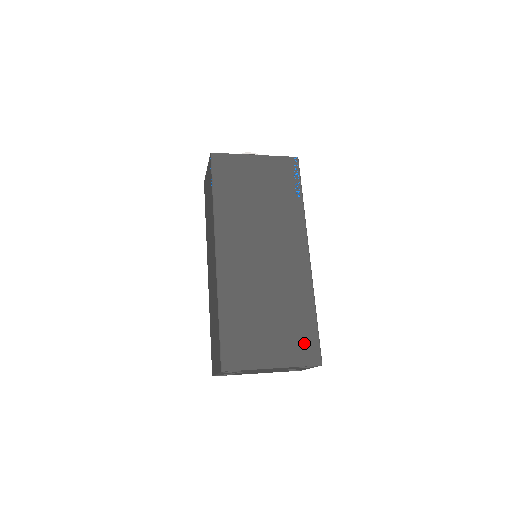
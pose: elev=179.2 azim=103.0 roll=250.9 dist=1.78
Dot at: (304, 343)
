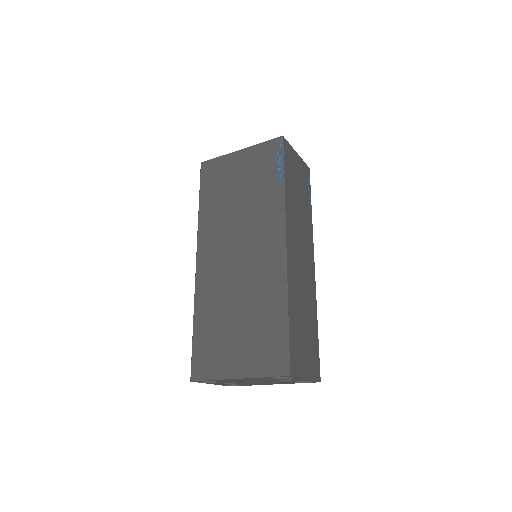
Dot at: (271, 349)
